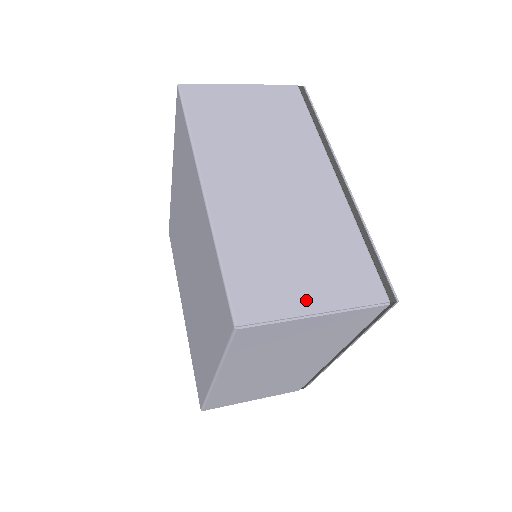
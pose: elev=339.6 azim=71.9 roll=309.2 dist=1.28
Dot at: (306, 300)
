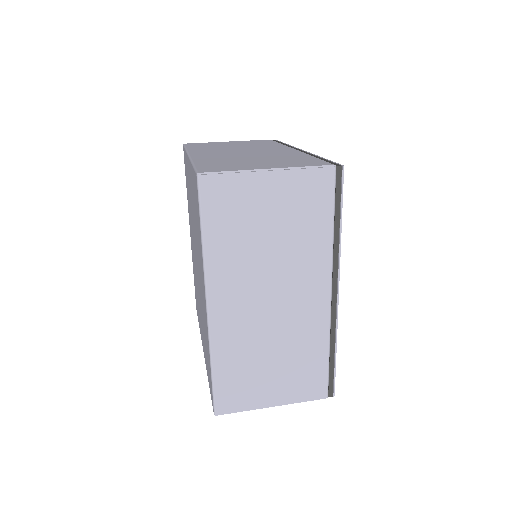
Dot at: (260, 167)
